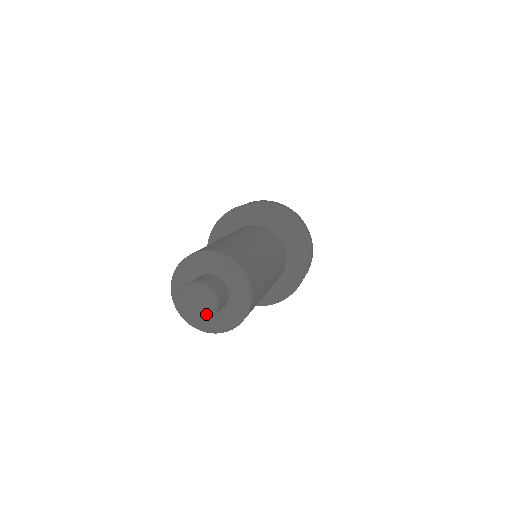
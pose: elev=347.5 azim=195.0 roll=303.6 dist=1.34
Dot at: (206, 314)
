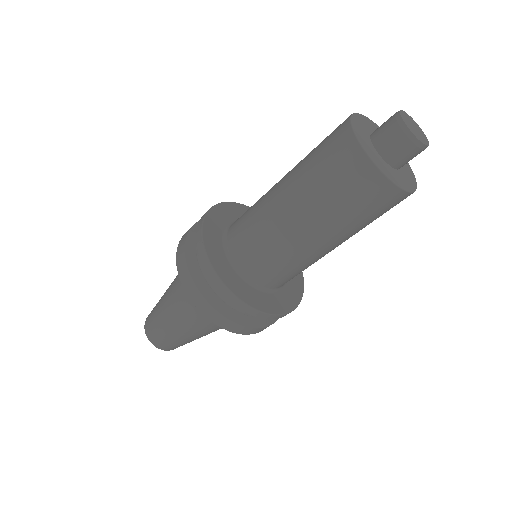
Dot at: (425, 139)
